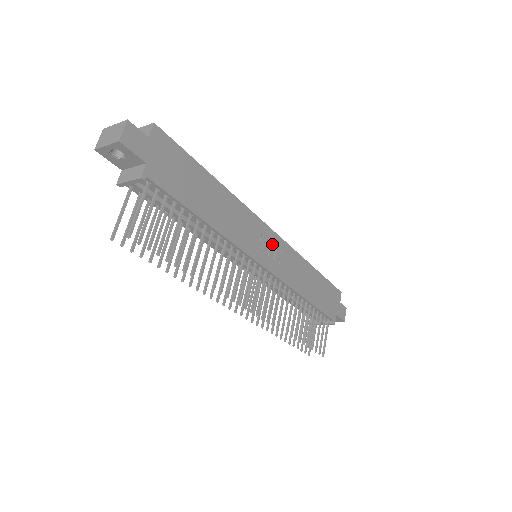
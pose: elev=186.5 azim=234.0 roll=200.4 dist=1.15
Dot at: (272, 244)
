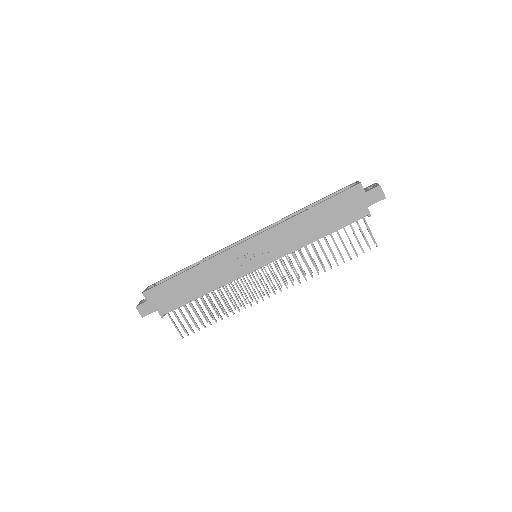
Dot at: (253, 248)
